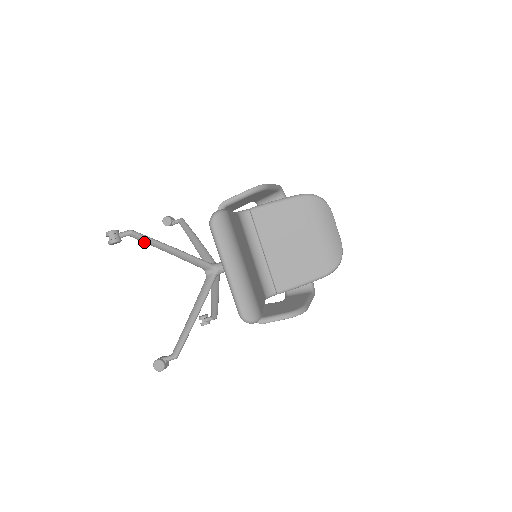
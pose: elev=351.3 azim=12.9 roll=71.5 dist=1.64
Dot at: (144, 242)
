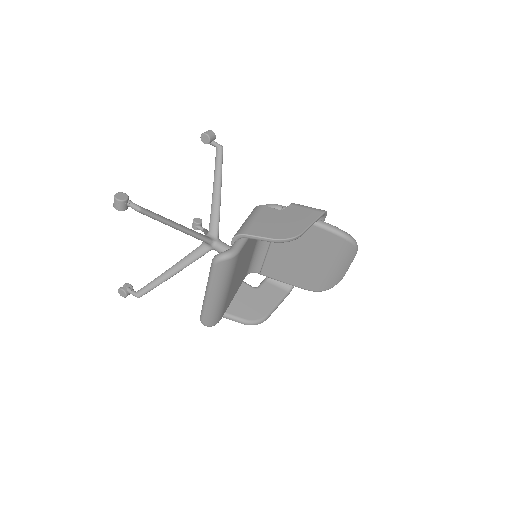
Dot at: occluded
